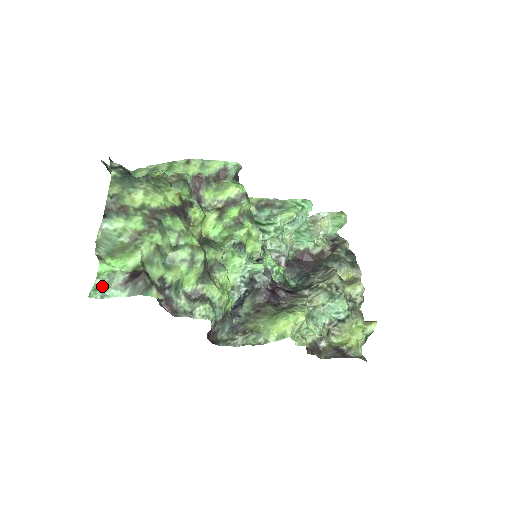
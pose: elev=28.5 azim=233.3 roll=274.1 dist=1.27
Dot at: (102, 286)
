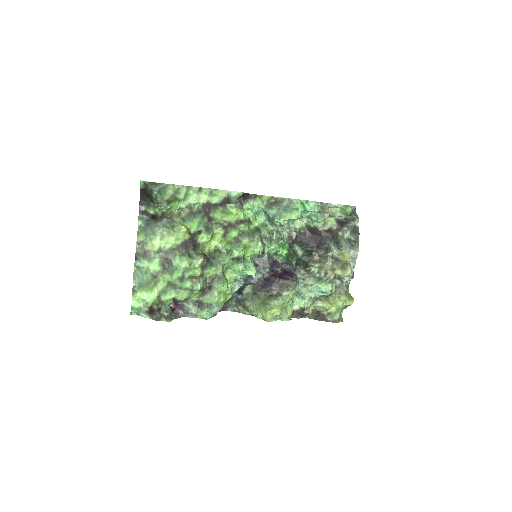
Dot at: occluded
